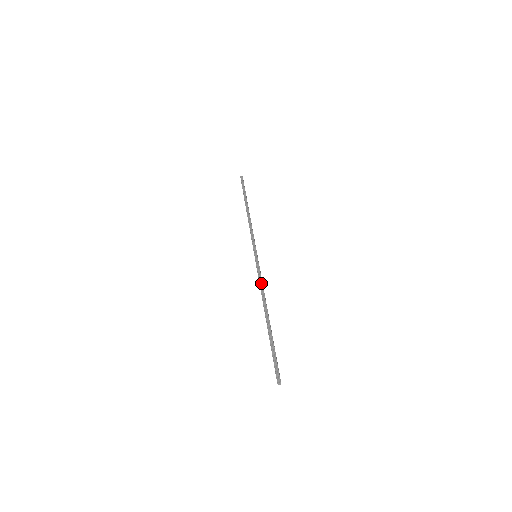
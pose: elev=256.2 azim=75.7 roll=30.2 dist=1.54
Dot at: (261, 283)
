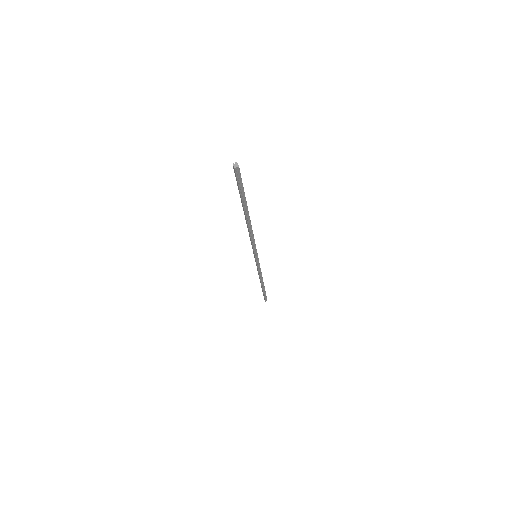
Dot at: occluded
